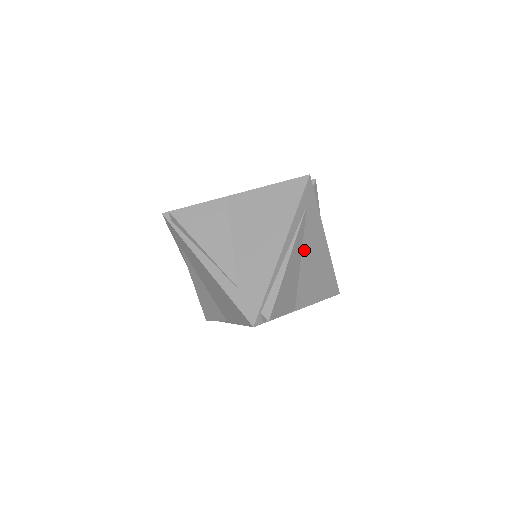
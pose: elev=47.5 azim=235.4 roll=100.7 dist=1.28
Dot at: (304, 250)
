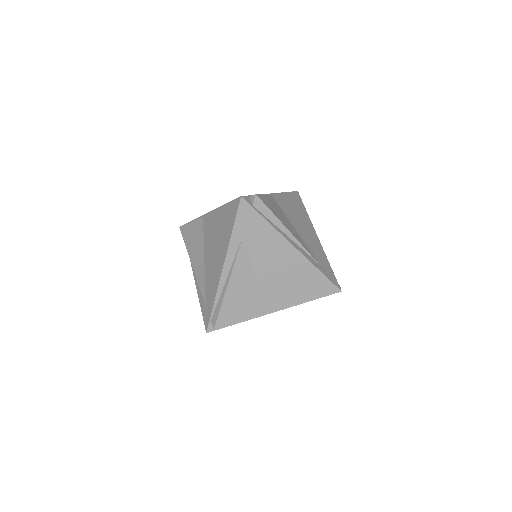
Dot at: occluded
